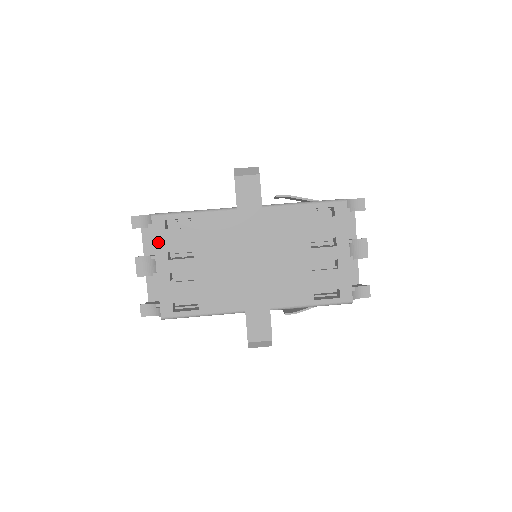
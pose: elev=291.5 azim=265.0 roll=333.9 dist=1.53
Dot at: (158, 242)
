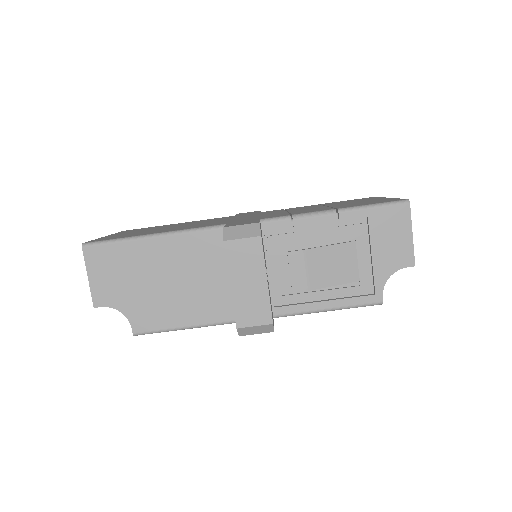
Dot at: occluded
